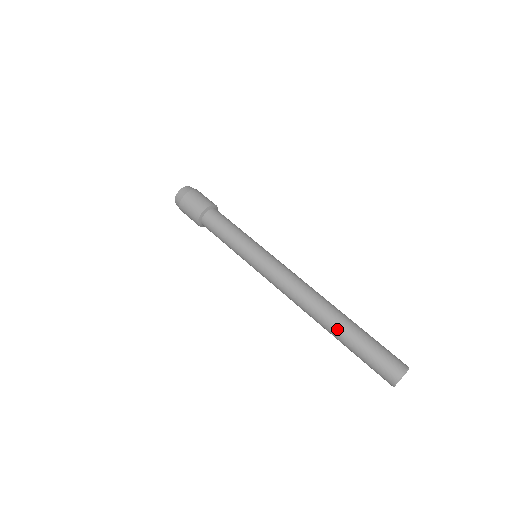
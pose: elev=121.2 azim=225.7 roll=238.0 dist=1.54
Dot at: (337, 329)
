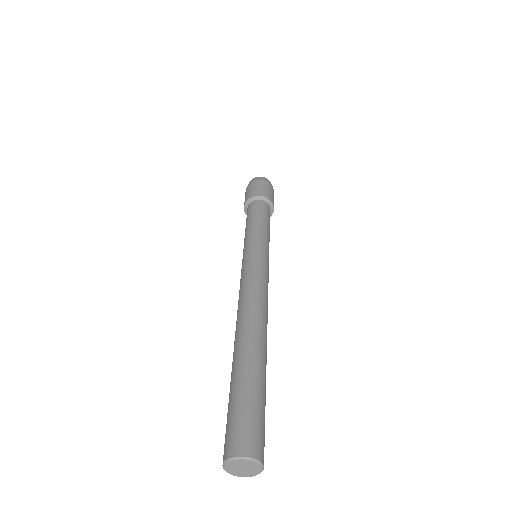
Dot at: (235, 357)
